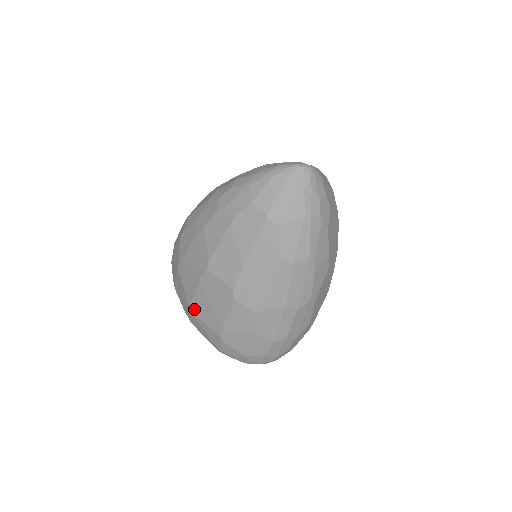
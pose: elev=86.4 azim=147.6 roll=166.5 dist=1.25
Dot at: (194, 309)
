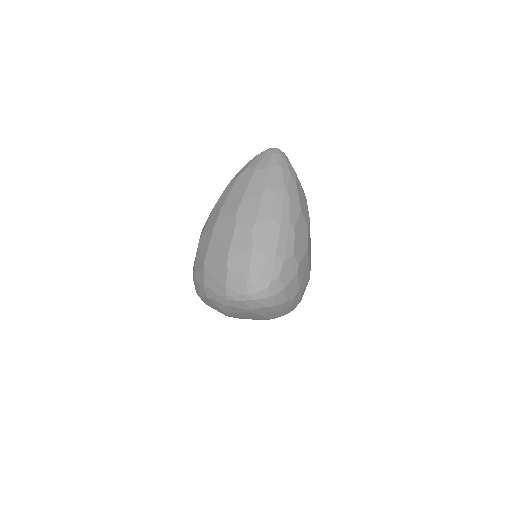
Dot at: (208, 260)
